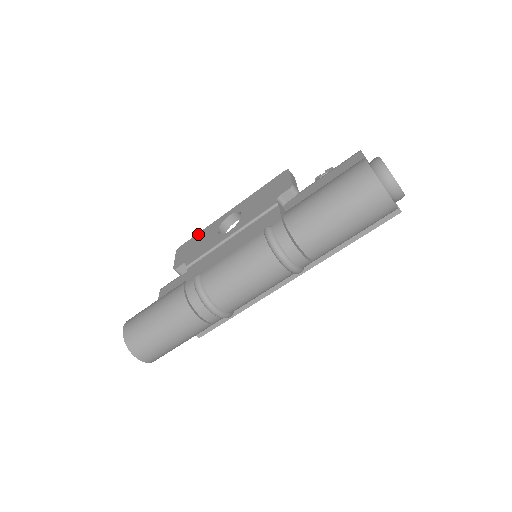
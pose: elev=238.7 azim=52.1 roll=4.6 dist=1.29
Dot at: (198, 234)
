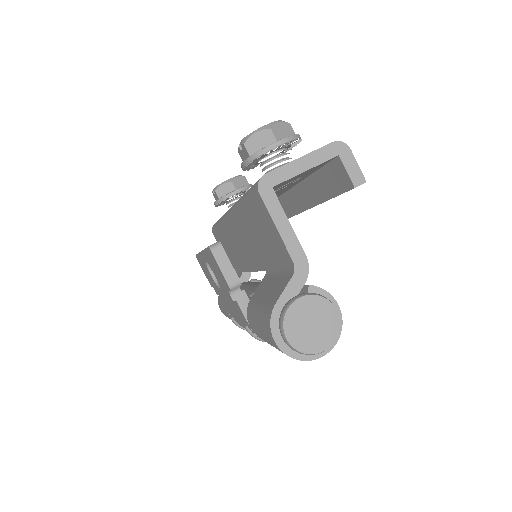
Dot at: (198, 256)
